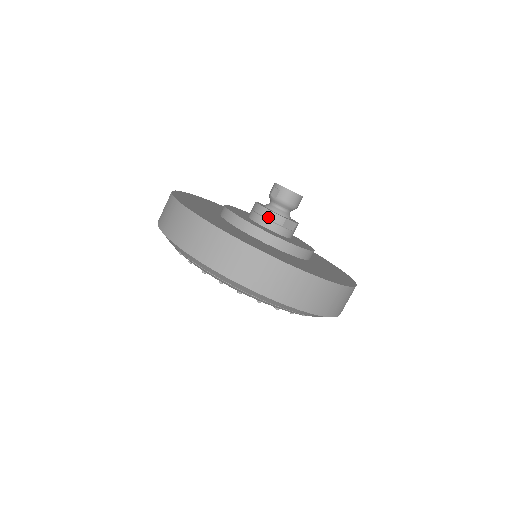
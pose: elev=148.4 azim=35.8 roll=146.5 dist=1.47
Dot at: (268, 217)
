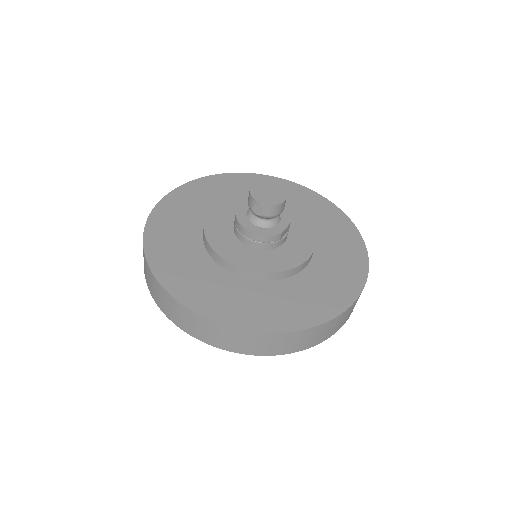
Dot at: (262, 241)
